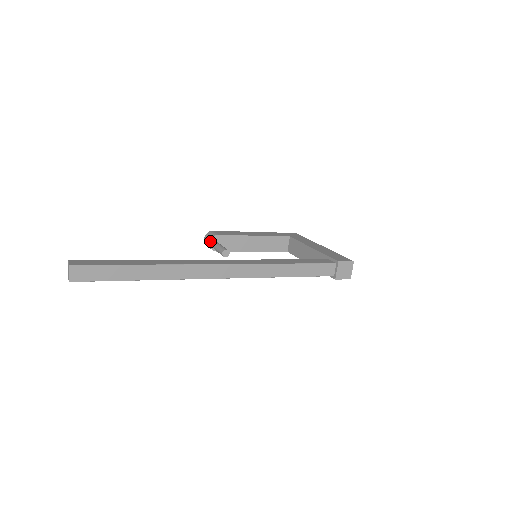
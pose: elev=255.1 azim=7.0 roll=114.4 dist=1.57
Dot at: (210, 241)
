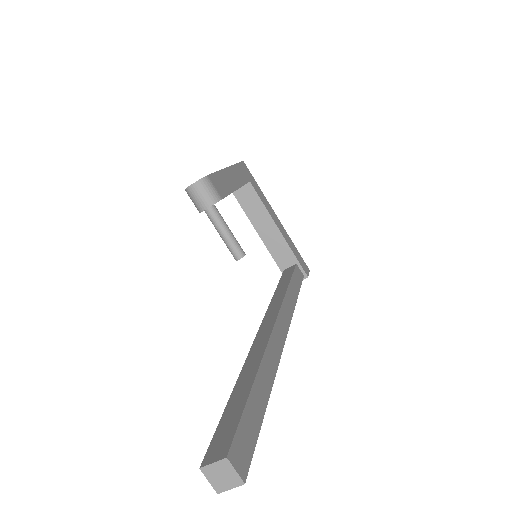
Dot at: (211, 208)
